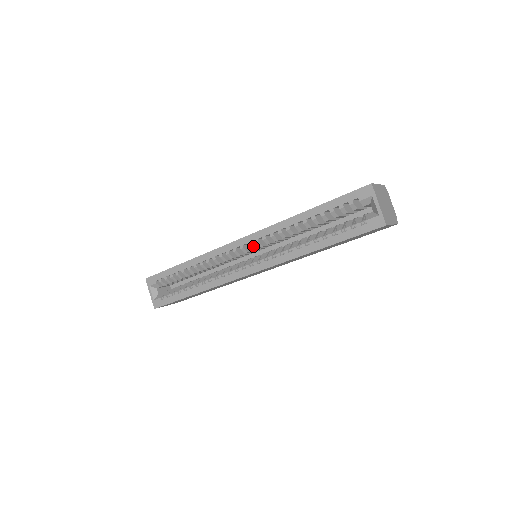
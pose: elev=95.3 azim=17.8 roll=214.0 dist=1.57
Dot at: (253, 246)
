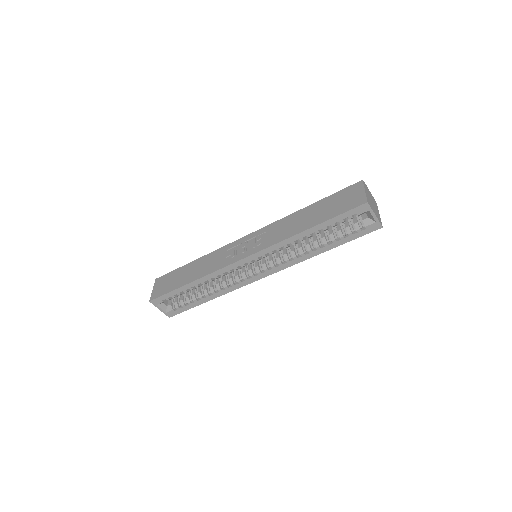
Dot at: (259, 258)
